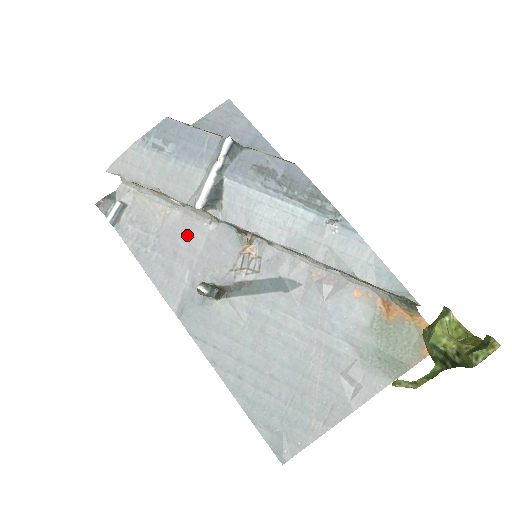
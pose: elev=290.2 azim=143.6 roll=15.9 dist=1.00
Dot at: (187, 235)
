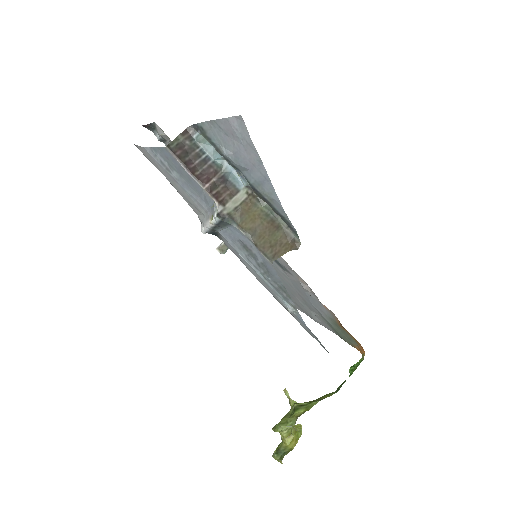
Dot at: occluded
